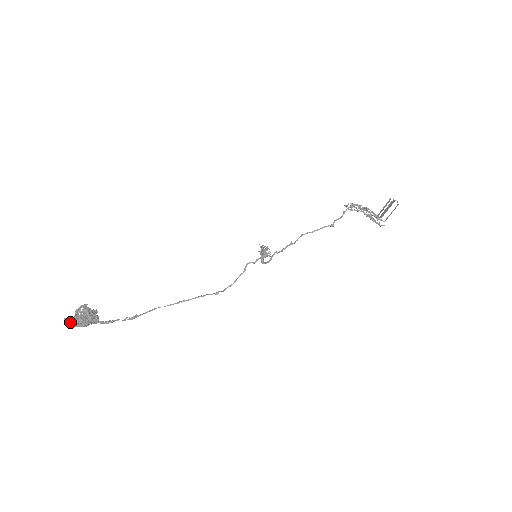
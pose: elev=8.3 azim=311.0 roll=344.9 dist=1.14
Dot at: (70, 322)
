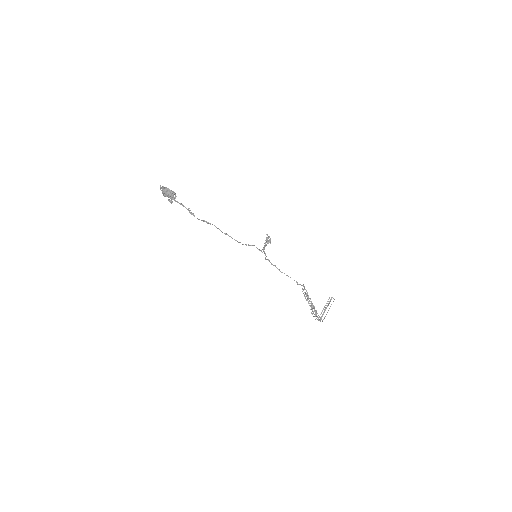
Dot at: (164, 187)
